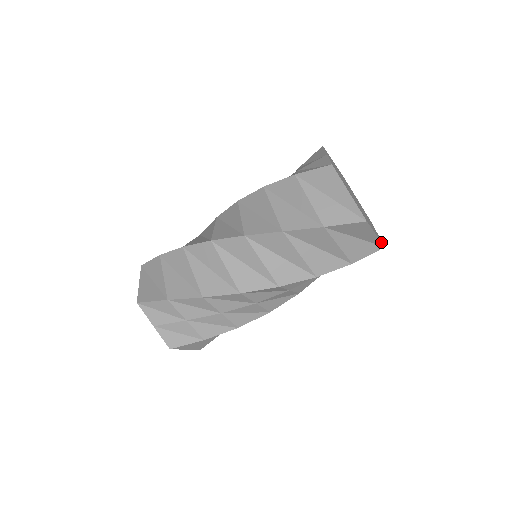
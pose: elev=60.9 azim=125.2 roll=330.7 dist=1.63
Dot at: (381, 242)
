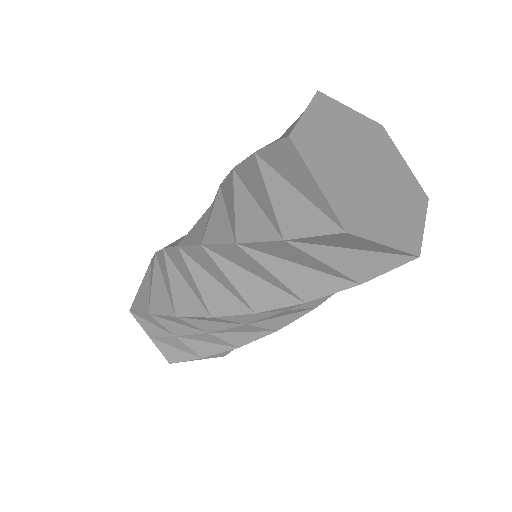
Dot at: (405, 252)
